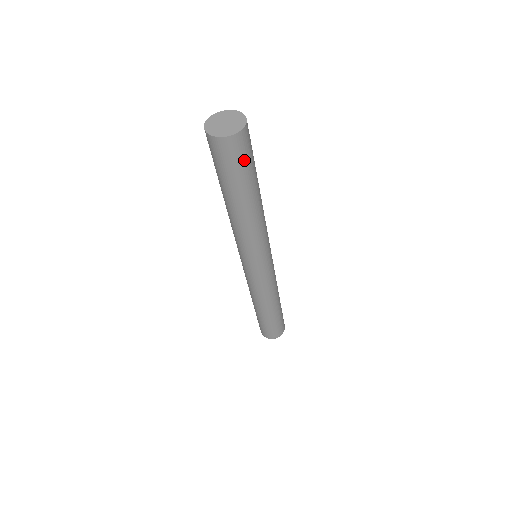
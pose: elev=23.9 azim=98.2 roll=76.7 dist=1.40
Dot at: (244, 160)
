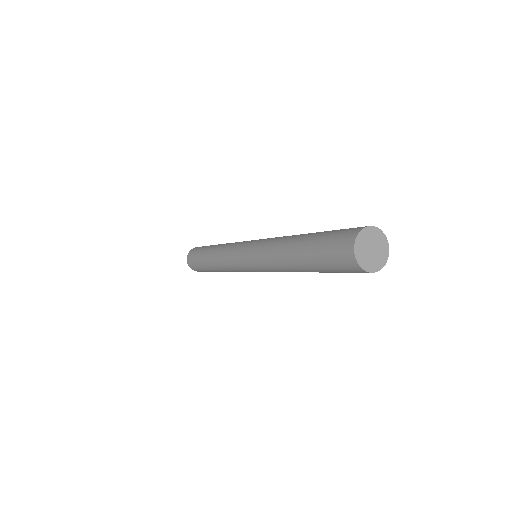
Dot at: occluded
